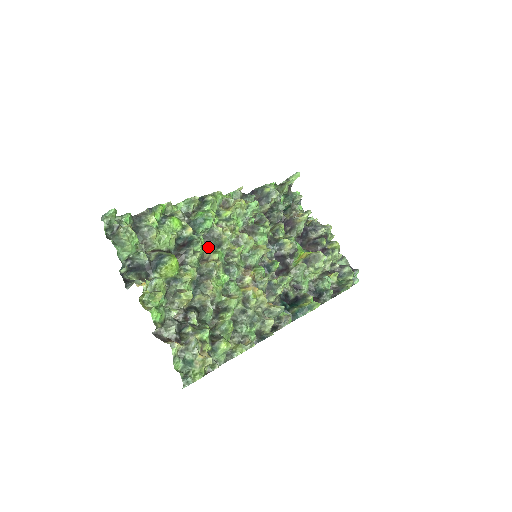
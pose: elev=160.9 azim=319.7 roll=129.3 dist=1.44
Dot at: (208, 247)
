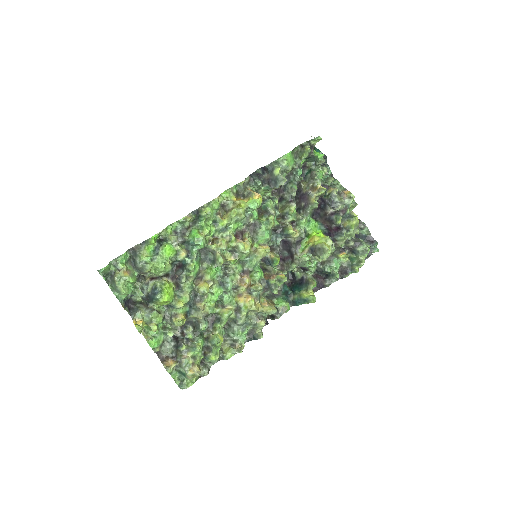
Dot at: (204, 262)
